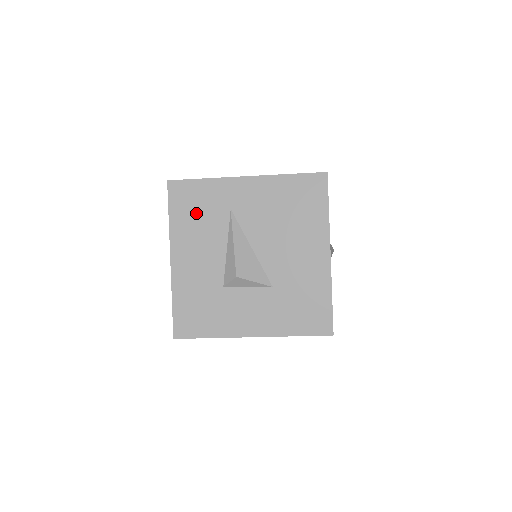
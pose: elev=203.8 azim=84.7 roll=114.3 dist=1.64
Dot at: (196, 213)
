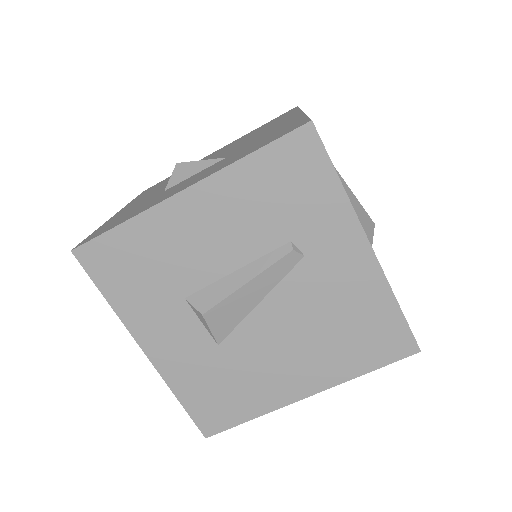
Dot at: occluded
